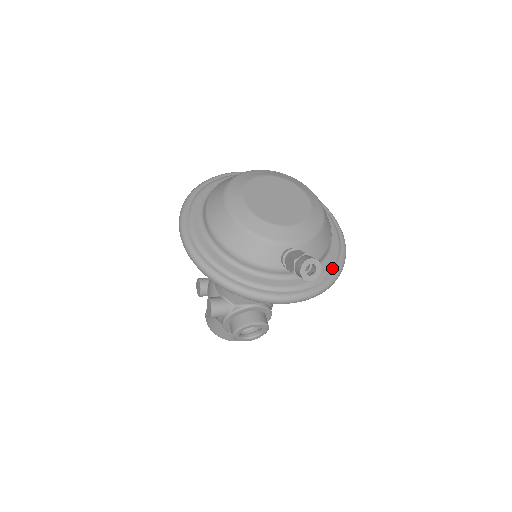
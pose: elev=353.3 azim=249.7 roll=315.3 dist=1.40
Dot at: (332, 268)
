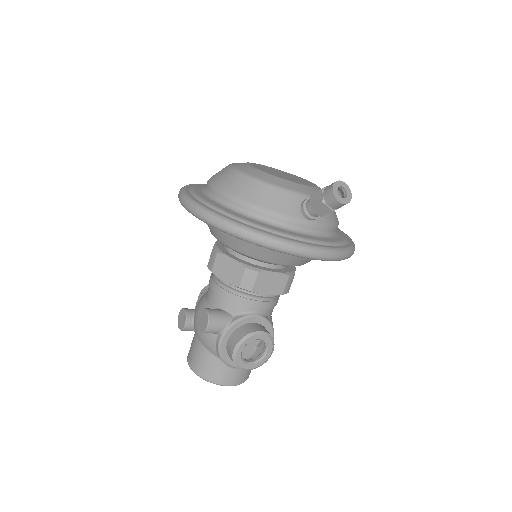
Dot at: (346, 241)
